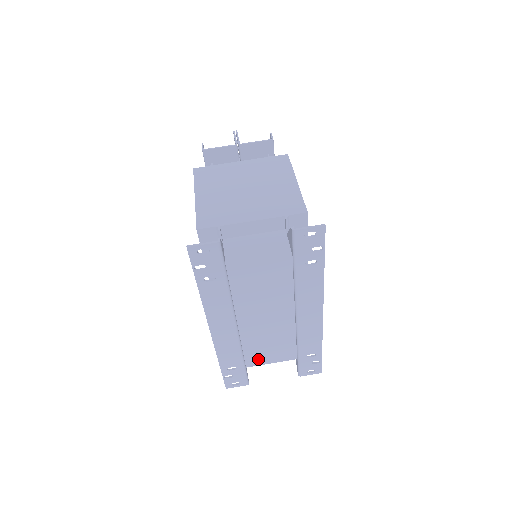
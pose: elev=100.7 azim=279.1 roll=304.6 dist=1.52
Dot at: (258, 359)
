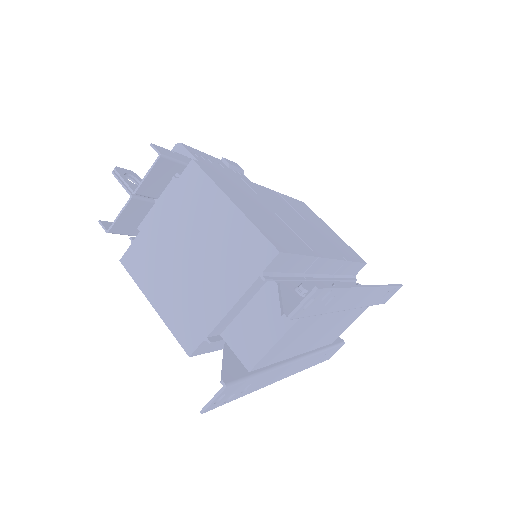
Dot at: (338, 334)
